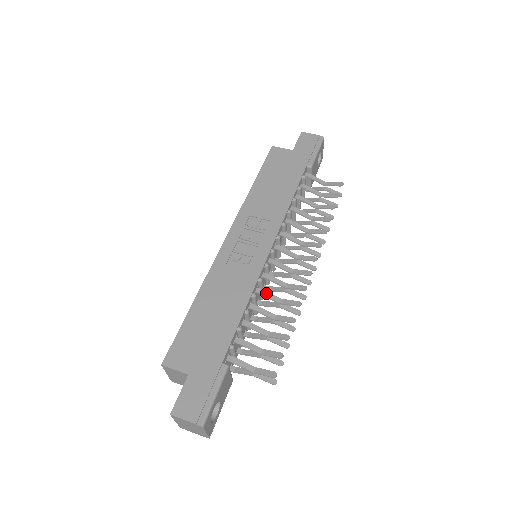
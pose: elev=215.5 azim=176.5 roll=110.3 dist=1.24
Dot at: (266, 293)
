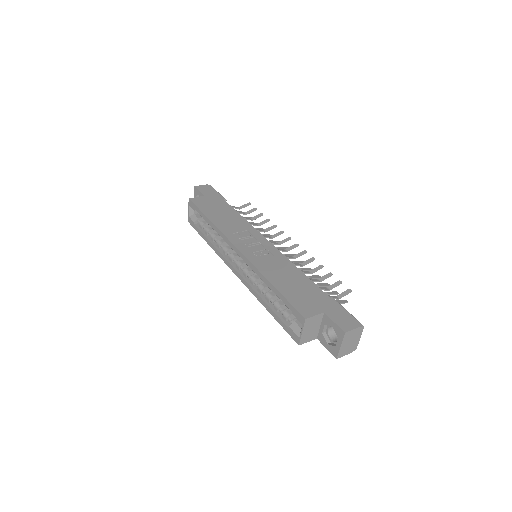
Dot at: occluded
